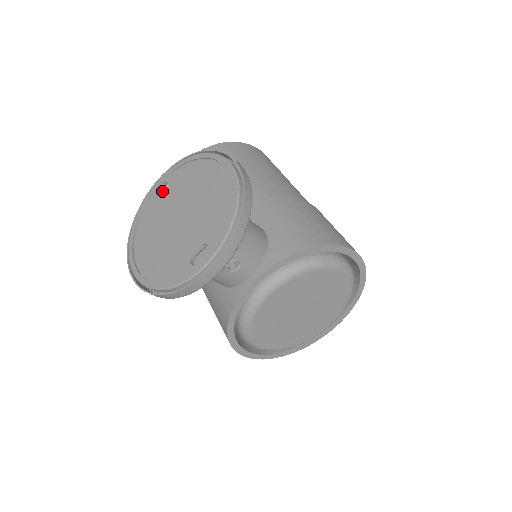
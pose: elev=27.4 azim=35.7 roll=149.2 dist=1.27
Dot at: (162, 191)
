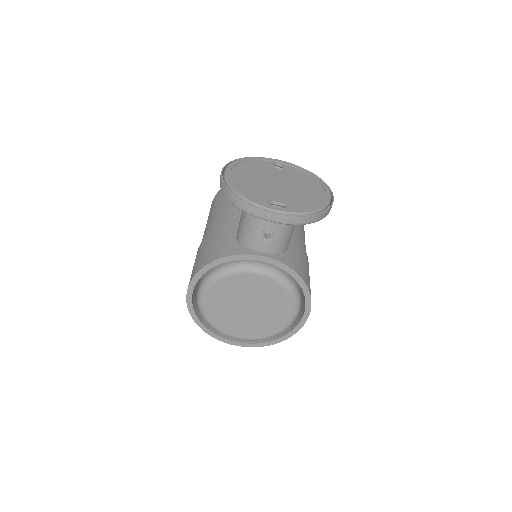
Dot at: occluded
